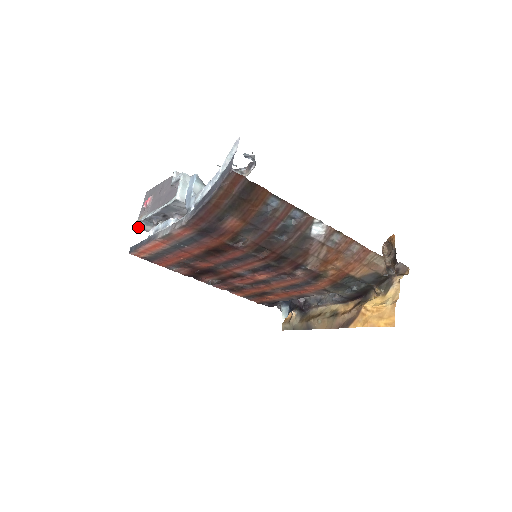
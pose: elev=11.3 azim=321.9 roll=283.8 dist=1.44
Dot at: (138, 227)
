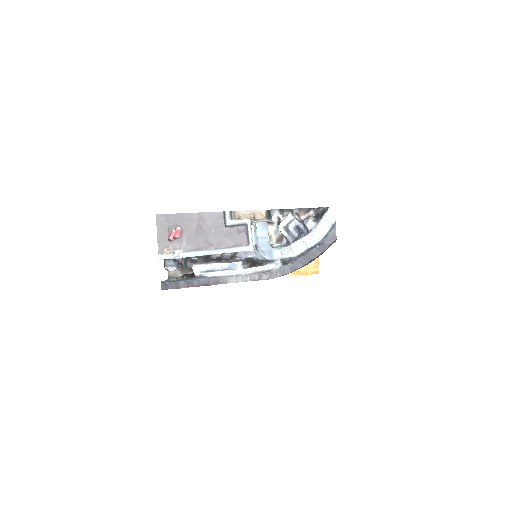
Dot at: (162, 259)
